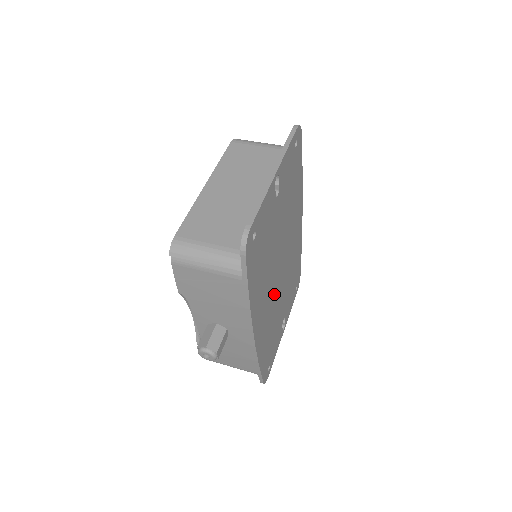
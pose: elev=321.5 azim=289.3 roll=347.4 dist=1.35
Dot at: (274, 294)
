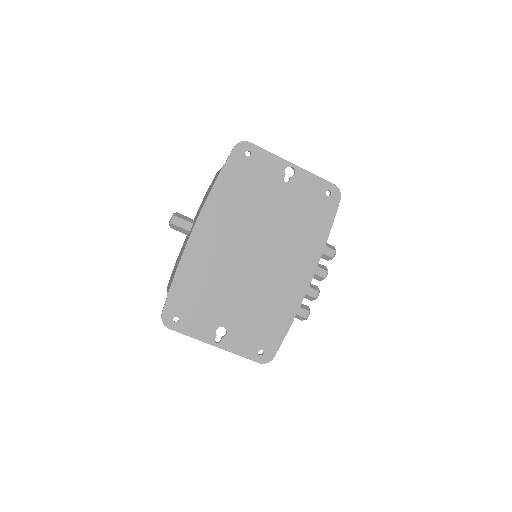
Dot at: (234, 256)
